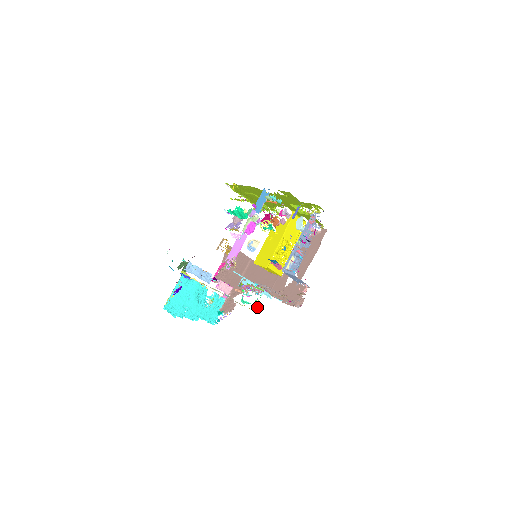
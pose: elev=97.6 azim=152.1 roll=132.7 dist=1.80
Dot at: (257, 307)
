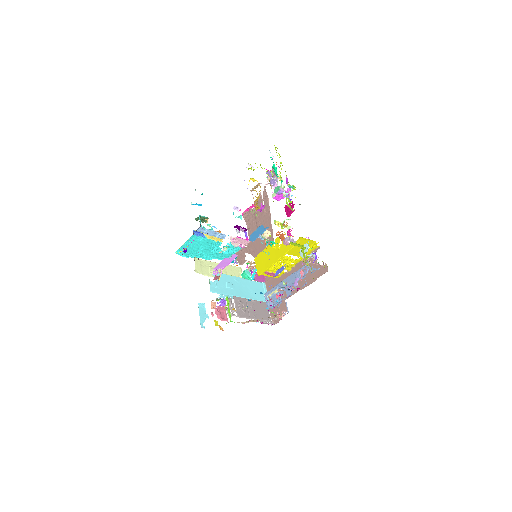
Dot at: occluded
